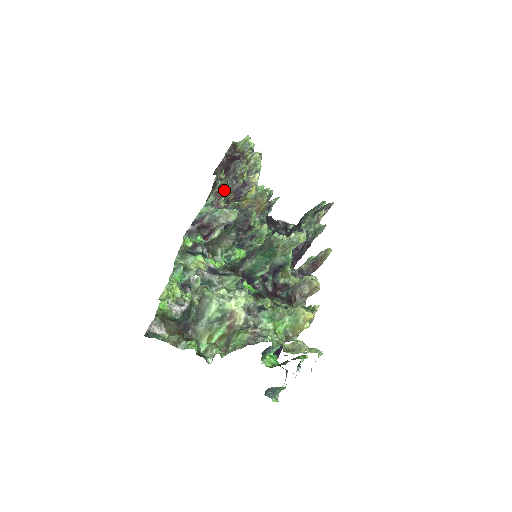
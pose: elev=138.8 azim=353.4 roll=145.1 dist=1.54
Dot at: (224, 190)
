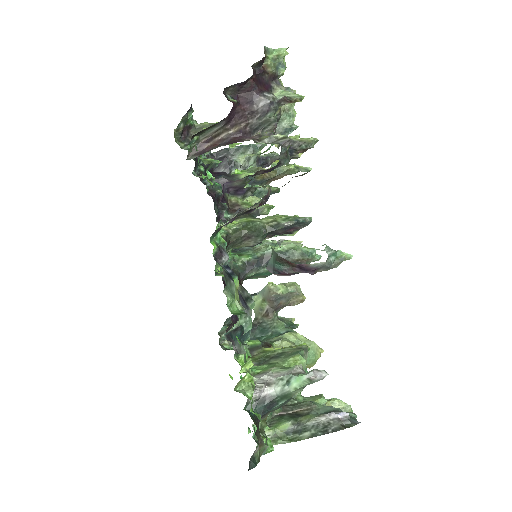
Dot at: occluded
